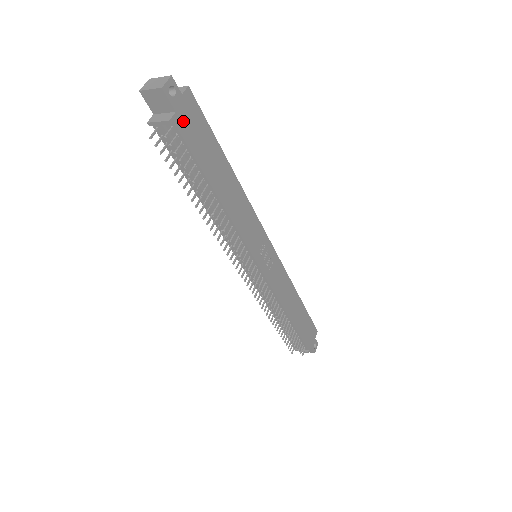
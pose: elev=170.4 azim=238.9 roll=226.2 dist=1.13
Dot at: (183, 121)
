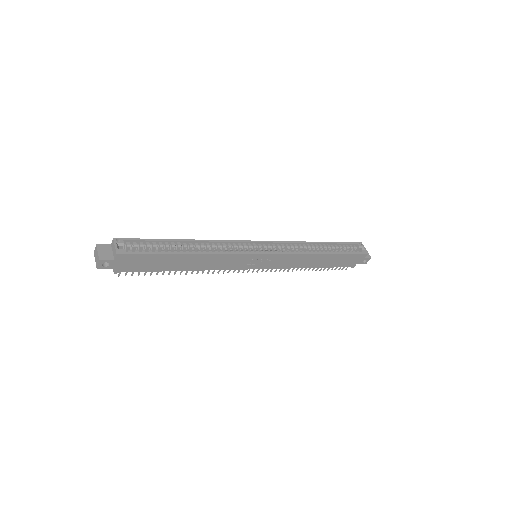
Dot at: (125, 267)
